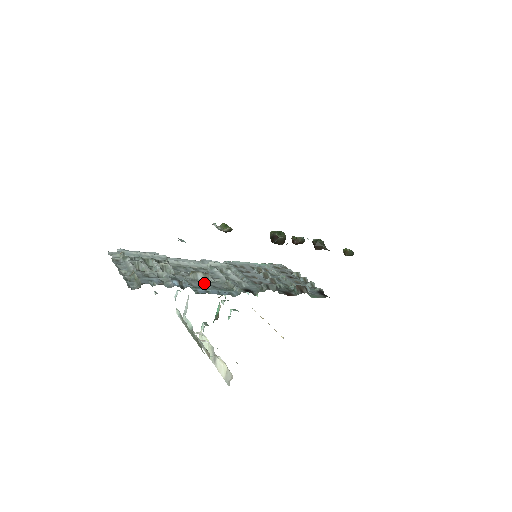
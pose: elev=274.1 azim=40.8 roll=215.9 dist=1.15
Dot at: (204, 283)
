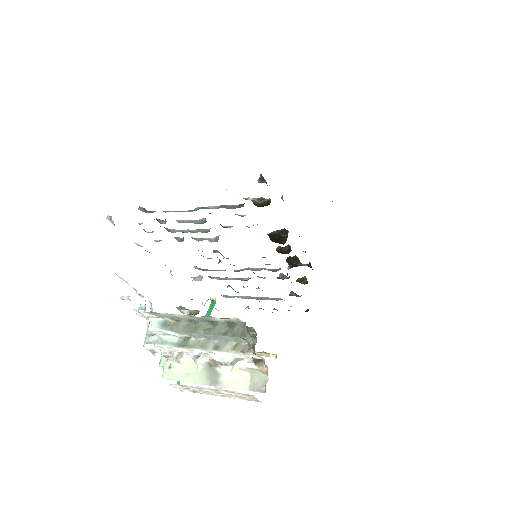
Dot at: occluded
